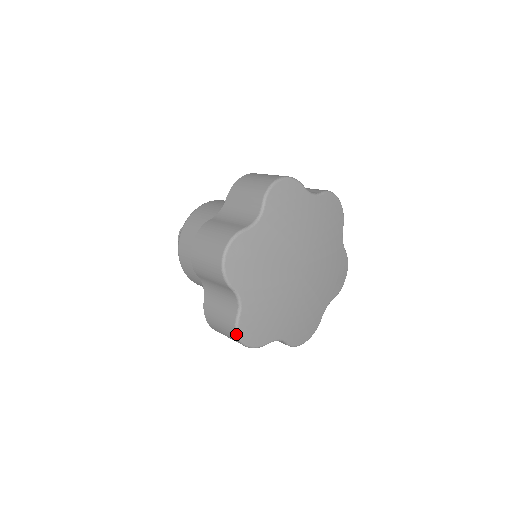
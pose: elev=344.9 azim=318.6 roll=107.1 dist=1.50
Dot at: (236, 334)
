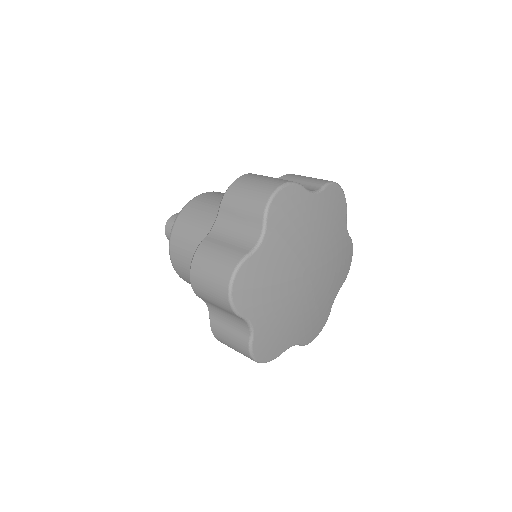
Dot at: (234, 272)
